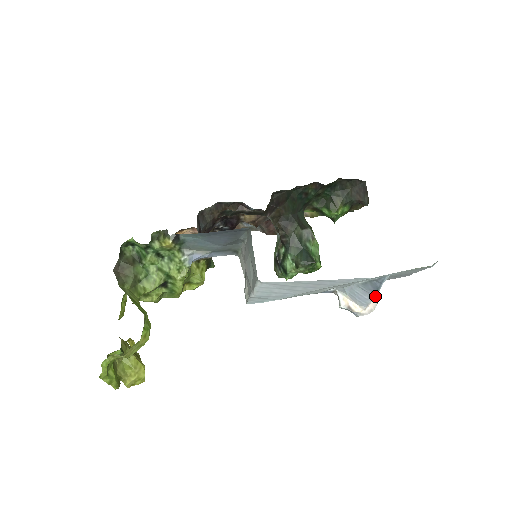
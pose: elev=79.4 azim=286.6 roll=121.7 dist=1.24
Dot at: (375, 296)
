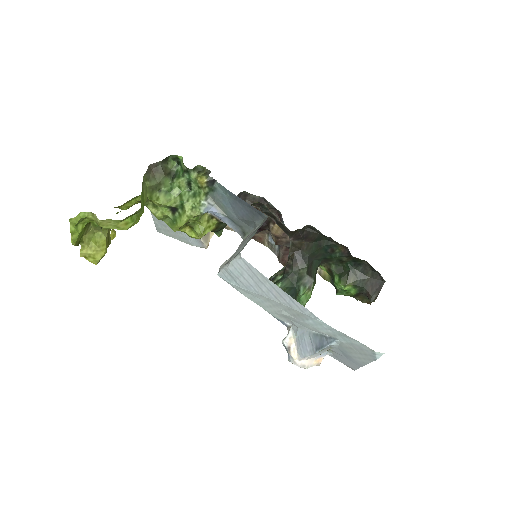
Dot at: occluded
